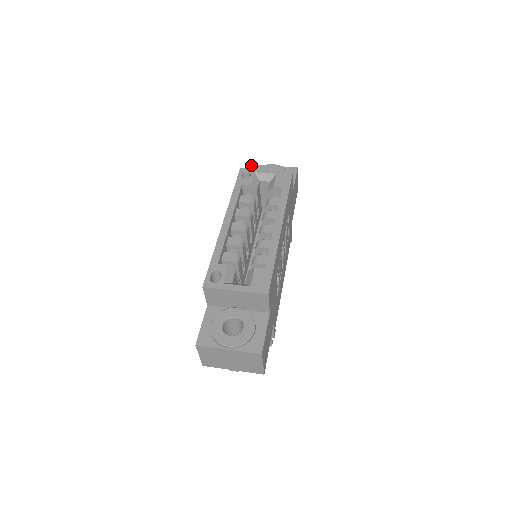
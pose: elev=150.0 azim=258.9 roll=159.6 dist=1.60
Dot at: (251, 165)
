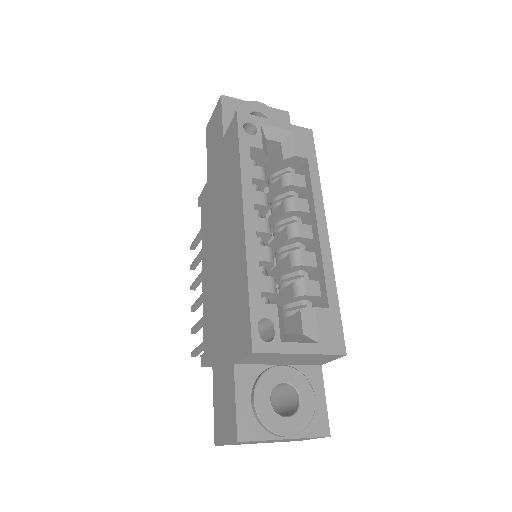
Dot at: (224, 96)
